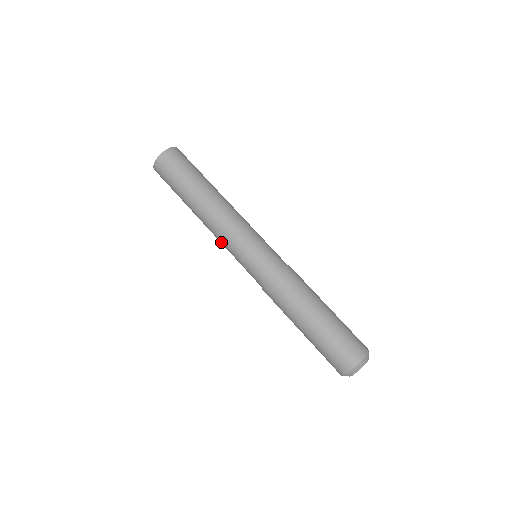
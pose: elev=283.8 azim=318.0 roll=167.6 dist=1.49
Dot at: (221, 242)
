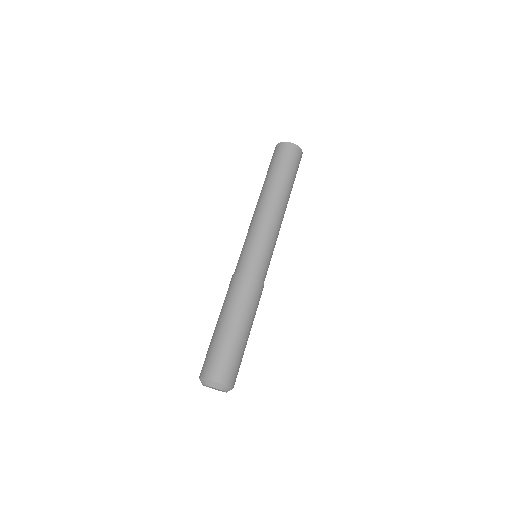
Dot at: (254, 222)
